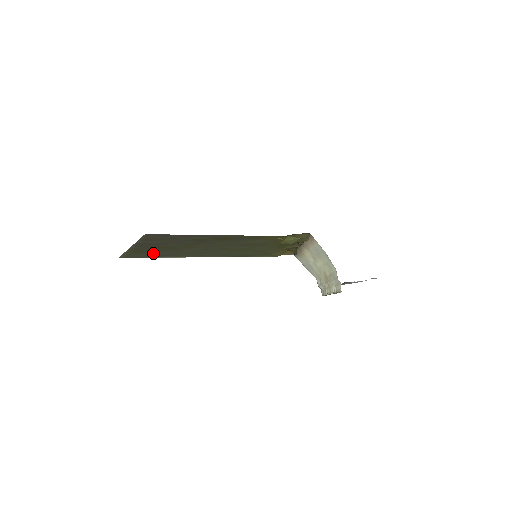
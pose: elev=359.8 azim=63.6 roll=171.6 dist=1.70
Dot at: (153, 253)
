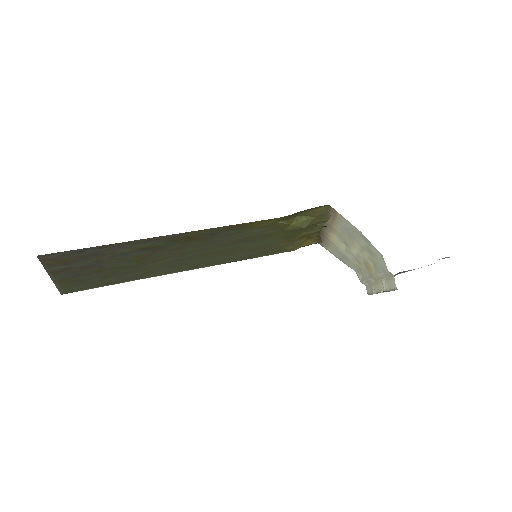
Dot at: (104, 279)
